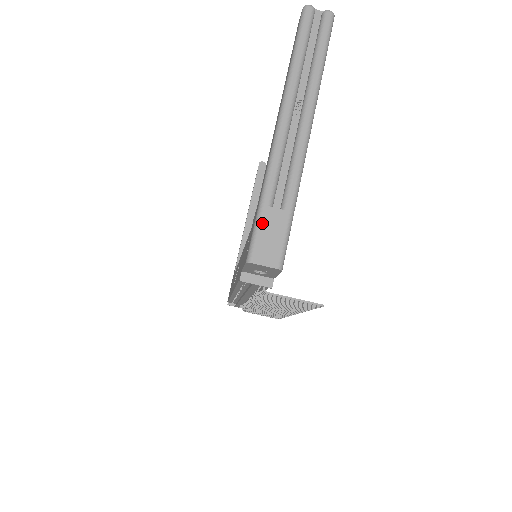
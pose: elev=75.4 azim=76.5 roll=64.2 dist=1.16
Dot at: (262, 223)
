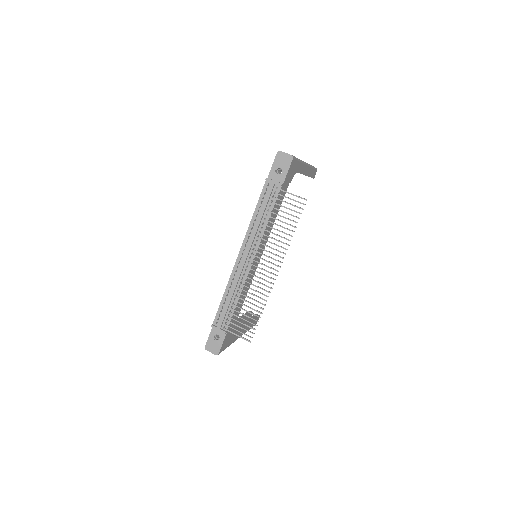
Dot at: occluded
